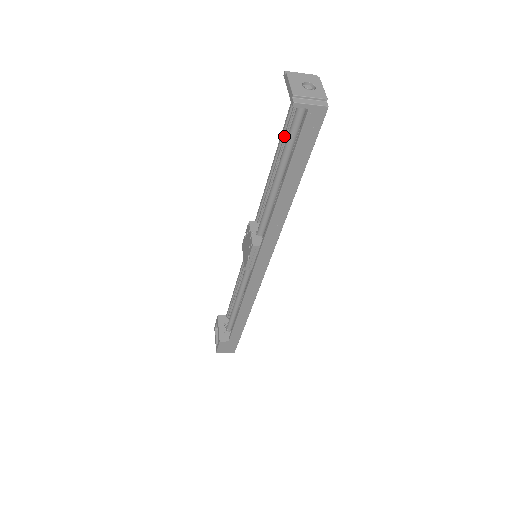
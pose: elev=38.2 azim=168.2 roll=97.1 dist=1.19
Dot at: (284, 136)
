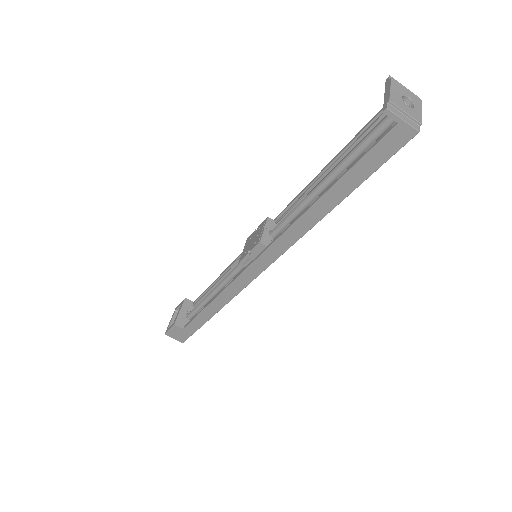
Dot at: (351, 145)
